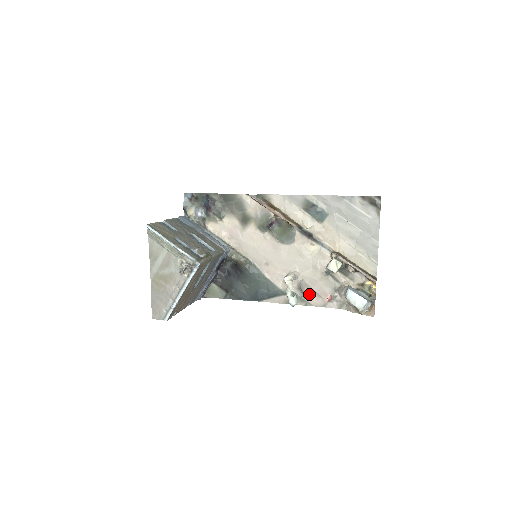
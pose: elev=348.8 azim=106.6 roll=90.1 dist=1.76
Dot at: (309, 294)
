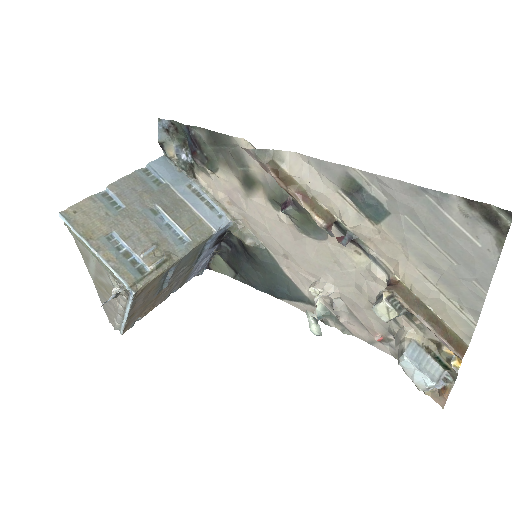
Dot at: (348, 320)
